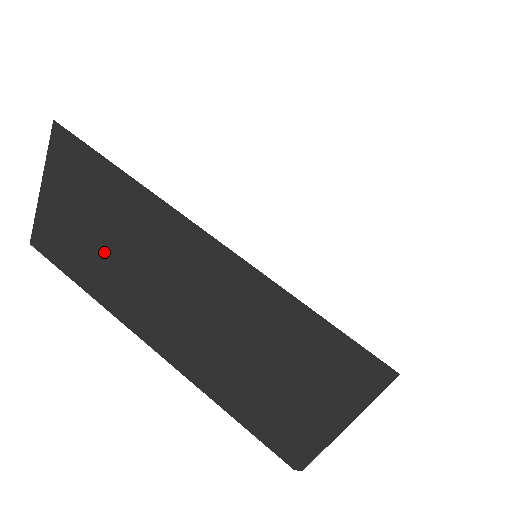
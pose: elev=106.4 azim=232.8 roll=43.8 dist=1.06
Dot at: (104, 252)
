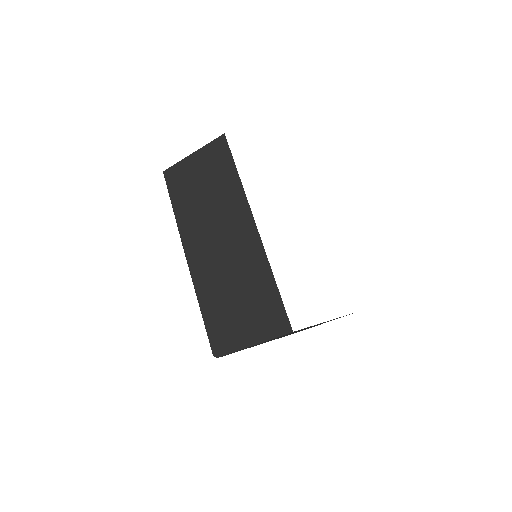
Dot at: (200, 201)
